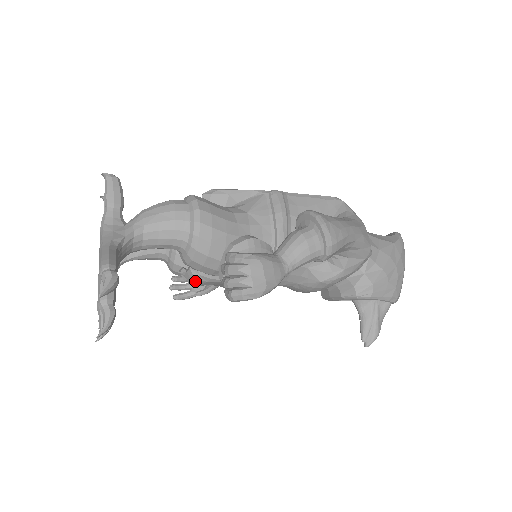
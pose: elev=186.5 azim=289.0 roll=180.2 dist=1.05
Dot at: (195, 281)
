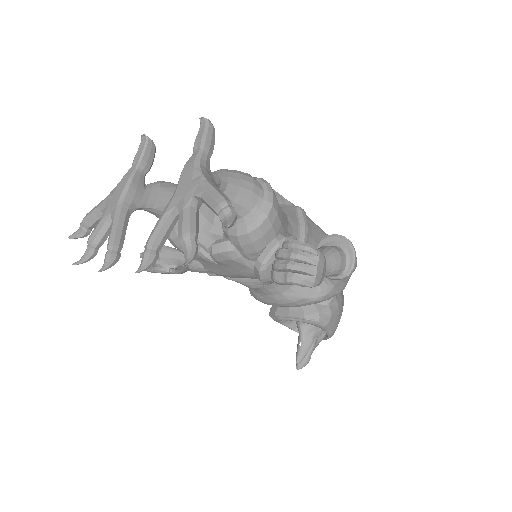
Dot at: (222, 255)
